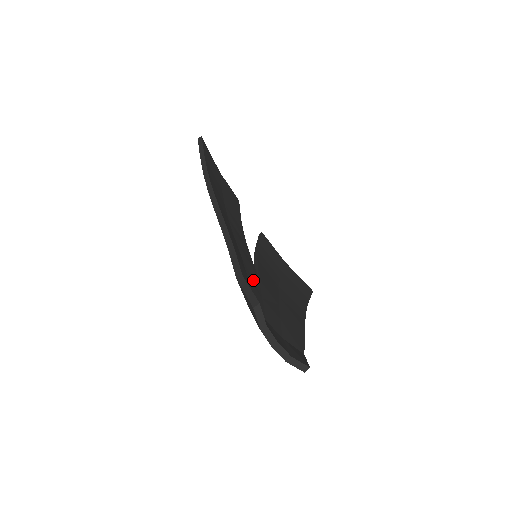
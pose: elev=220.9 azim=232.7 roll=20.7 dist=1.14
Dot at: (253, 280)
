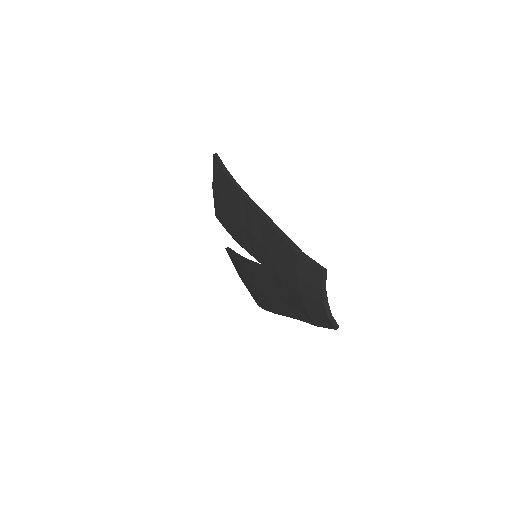
Dot at: occluded
